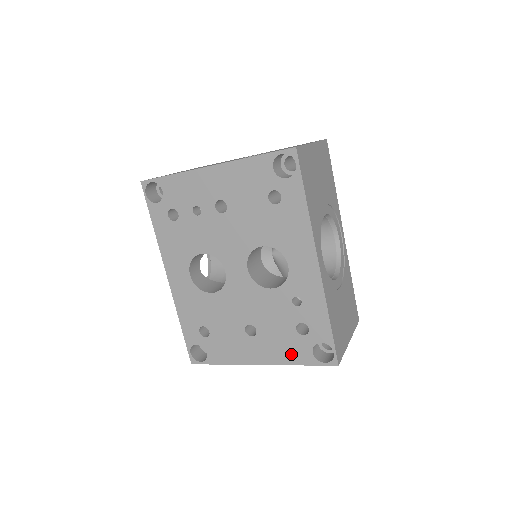
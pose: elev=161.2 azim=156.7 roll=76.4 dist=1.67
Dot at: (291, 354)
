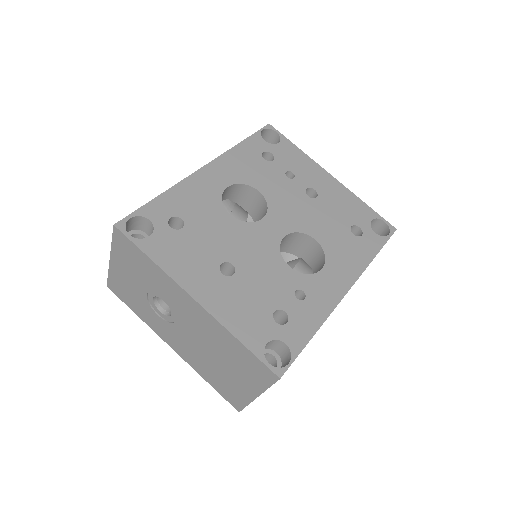
Dot at: (243, 324)
